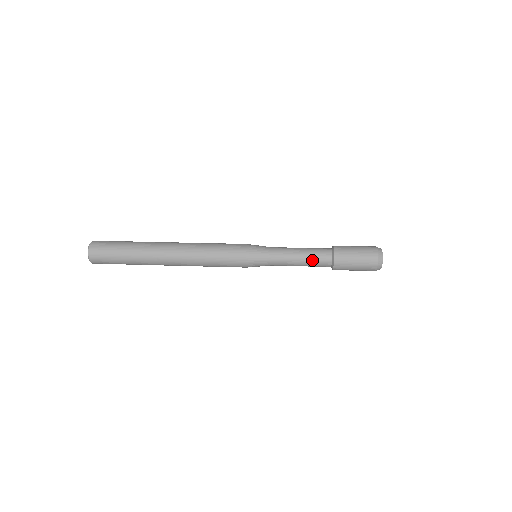
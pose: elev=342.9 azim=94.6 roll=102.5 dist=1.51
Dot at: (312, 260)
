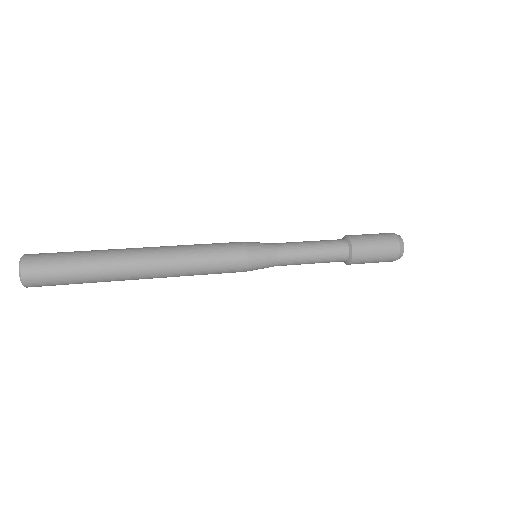
Dot at: (326, 255)
